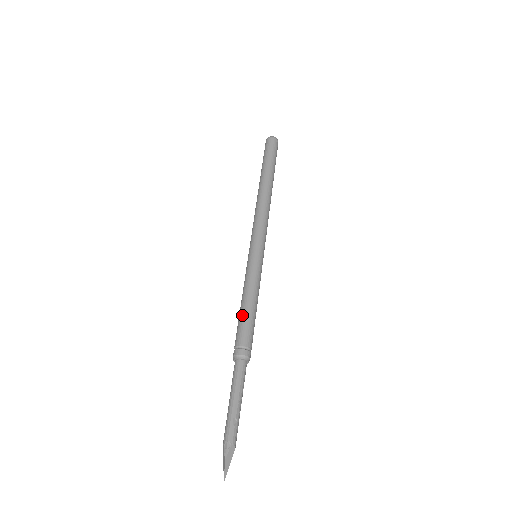
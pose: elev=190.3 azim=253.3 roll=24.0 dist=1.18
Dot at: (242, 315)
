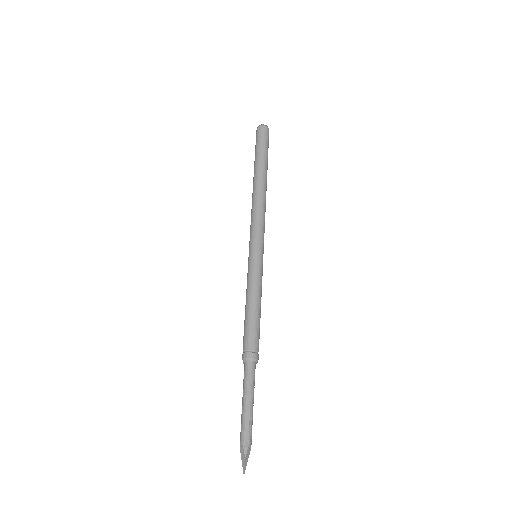
Dot at: (250, 318)
